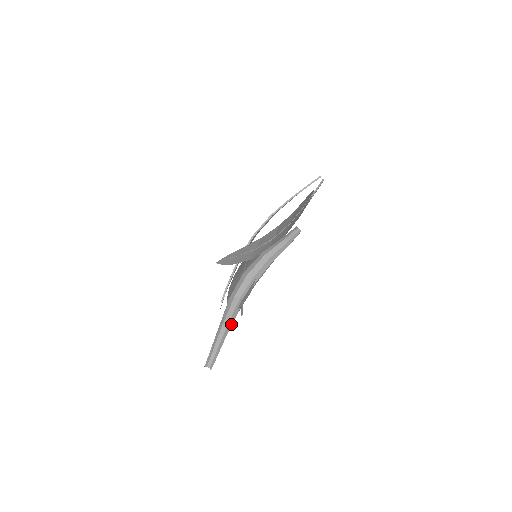
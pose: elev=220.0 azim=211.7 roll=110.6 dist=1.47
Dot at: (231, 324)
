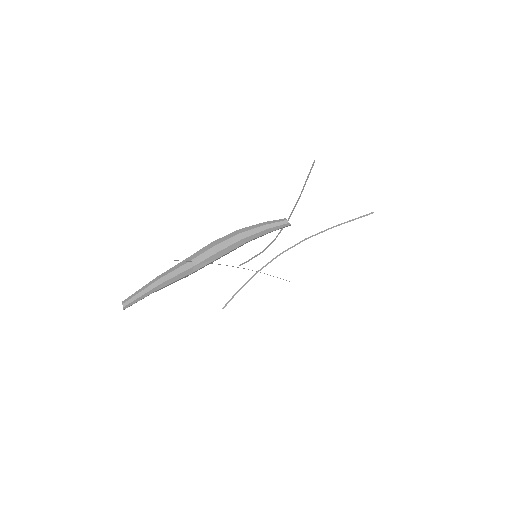
Dot at: (169, 278)
